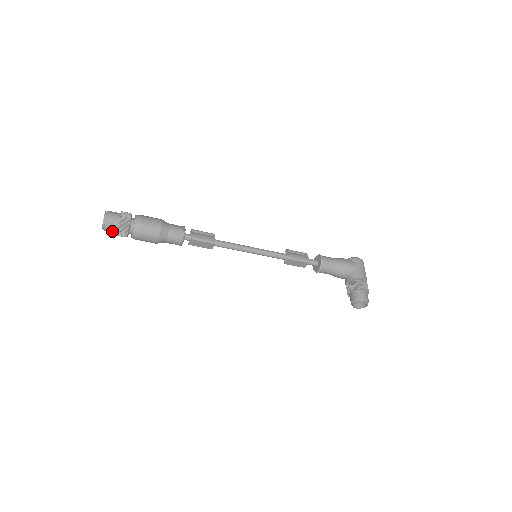
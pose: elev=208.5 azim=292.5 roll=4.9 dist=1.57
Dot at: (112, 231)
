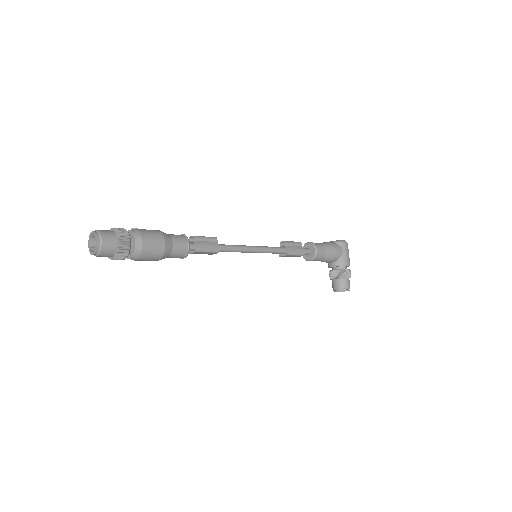
Dot at: (105, 256)
